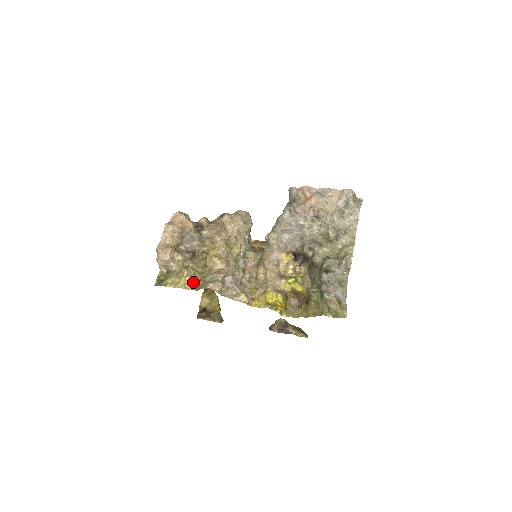
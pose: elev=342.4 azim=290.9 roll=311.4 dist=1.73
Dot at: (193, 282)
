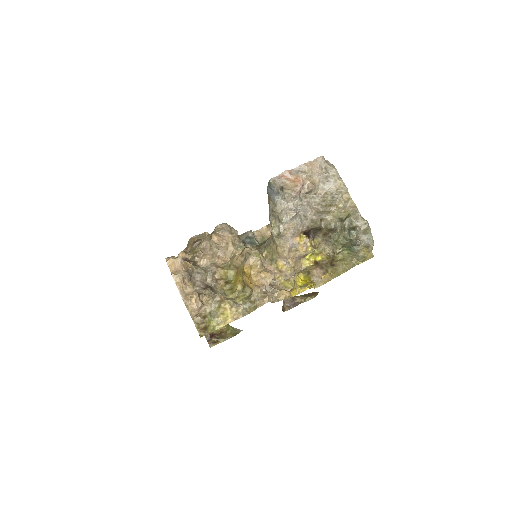
Dot at: (240, 309)
